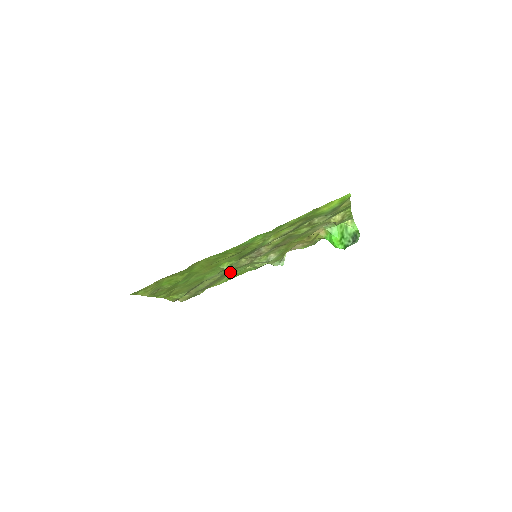
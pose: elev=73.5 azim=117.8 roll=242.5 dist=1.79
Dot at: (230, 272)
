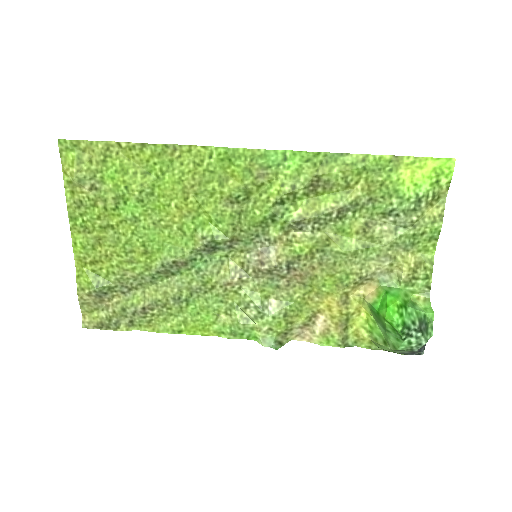
Dot at: (194, 298)
